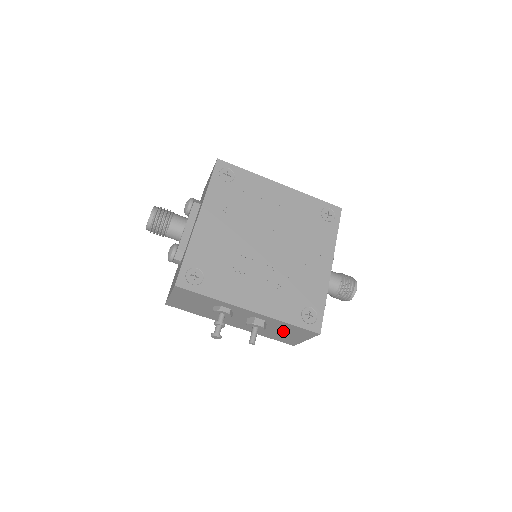
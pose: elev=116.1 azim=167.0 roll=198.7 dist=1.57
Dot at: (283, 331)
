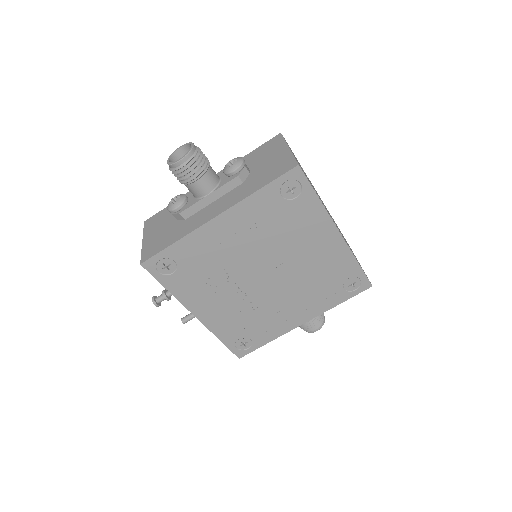
Dot at: occluded
